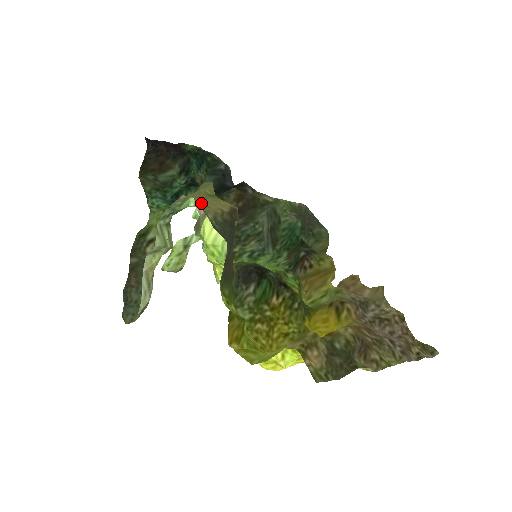
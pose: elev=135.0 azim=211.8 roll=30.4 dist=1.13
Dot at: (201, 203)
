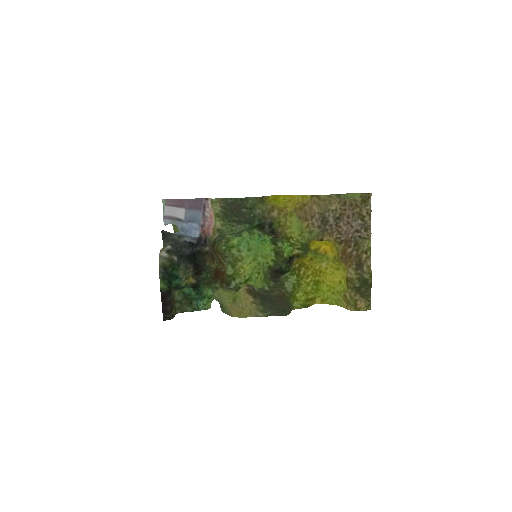
Dot at: (246, 314)
